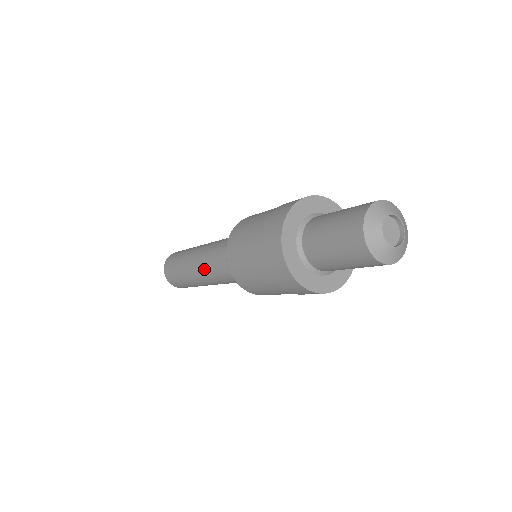
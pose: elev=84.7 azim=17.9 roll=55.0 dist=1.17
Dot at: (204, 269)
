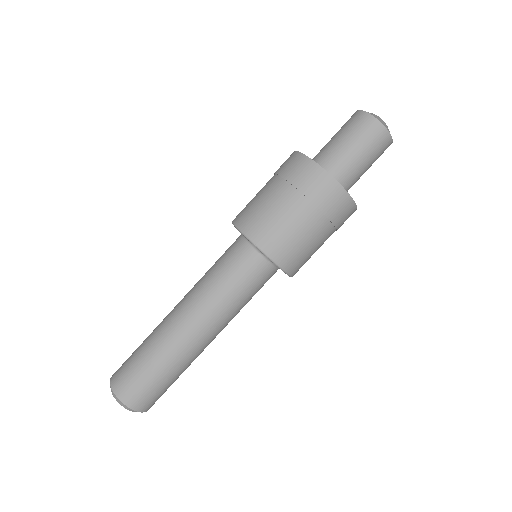
Dot at: (198, 306)
